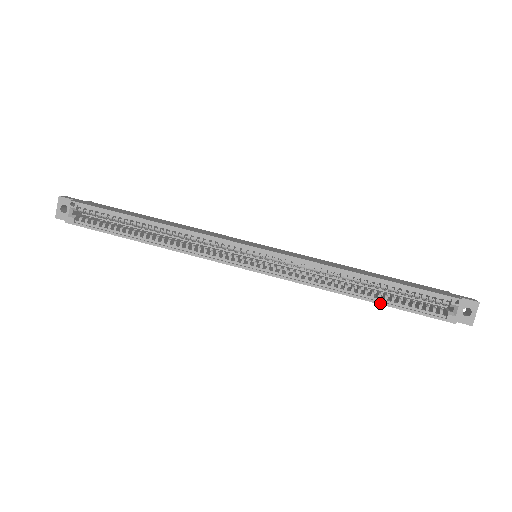
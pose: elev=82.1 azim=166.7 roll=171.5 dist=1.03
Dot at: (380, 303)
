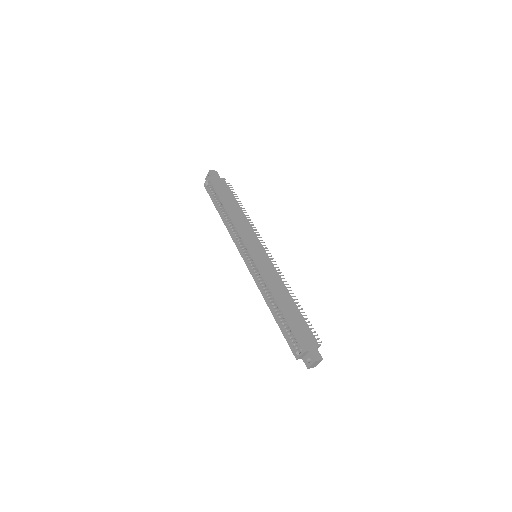
Dot at: (276, 321)
